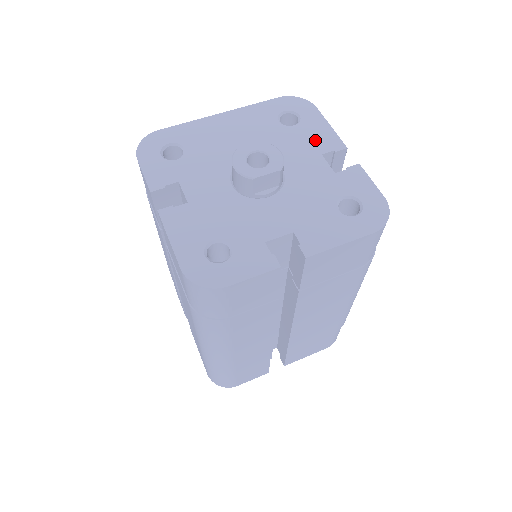
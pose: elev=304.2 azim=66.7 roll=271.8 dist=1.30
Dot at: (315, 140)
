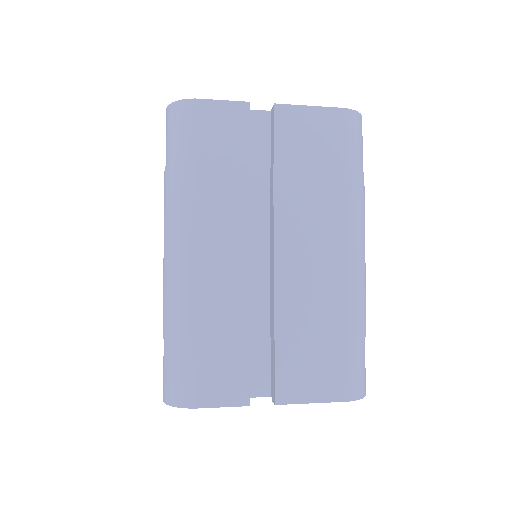
Dot at: occluded
